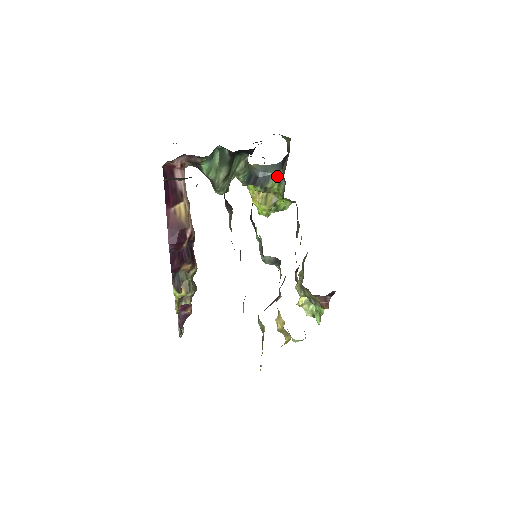
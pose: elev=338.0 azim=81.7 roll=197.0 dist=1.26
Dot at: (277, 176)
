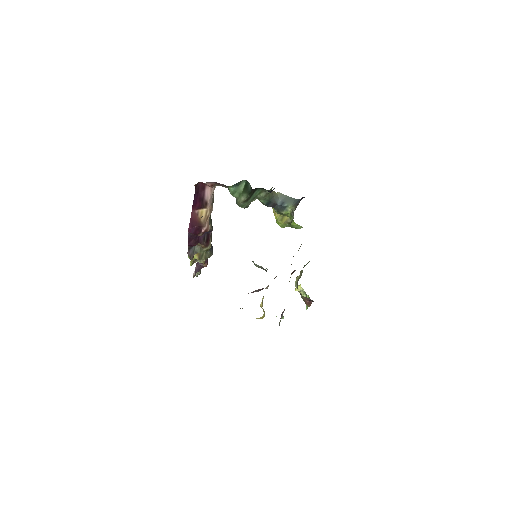
Dot at: (291, 209)
